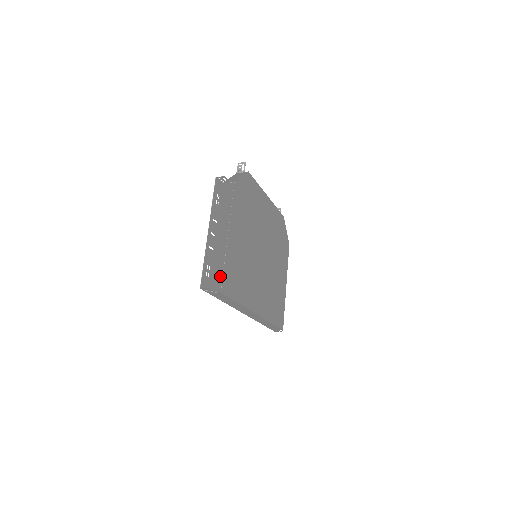
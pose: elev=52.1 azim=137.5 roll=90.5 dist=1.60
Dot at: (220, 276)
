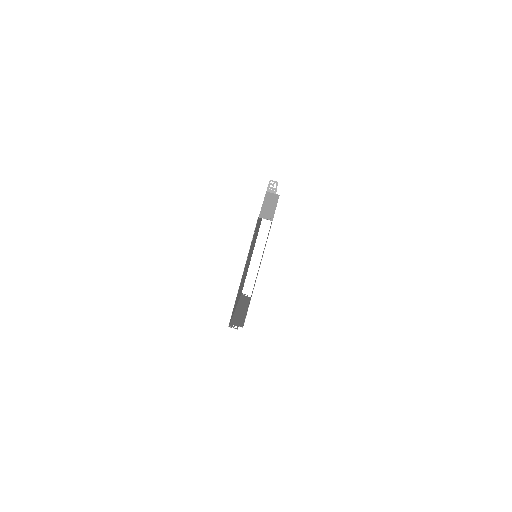
Dot at: occluded
